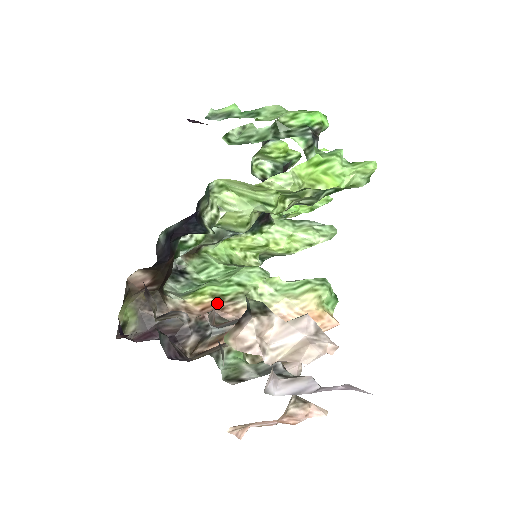
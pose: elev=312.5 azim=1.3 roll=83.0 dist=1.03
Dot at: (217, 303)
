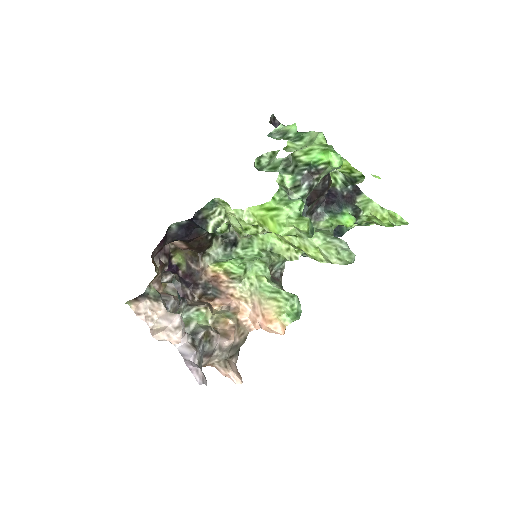
Dot at: (222, 276)
